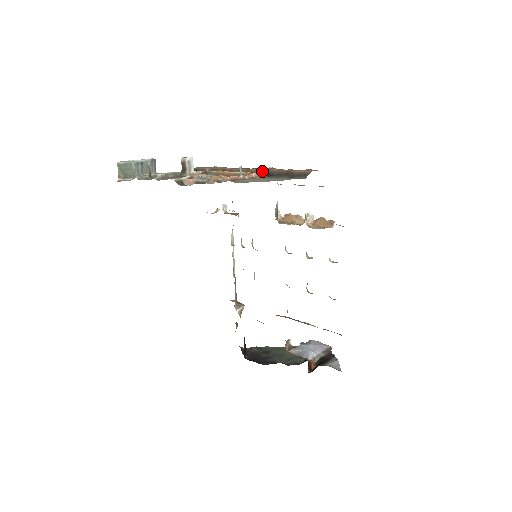
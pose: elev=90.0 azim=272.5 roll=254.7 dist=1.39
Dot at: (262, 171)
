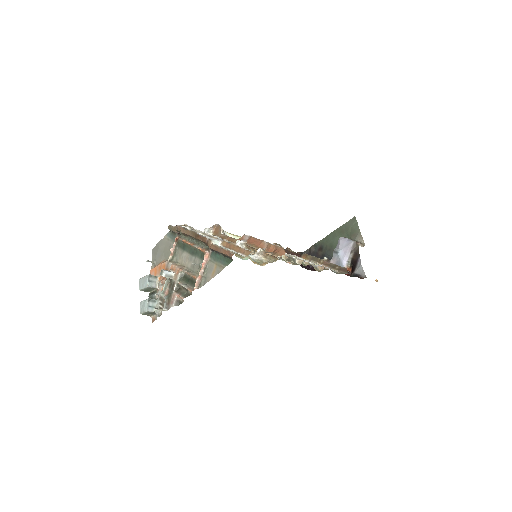
Dot at: (205, 243)
